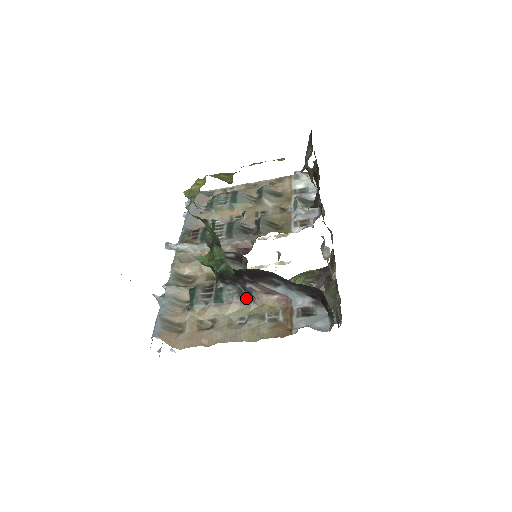
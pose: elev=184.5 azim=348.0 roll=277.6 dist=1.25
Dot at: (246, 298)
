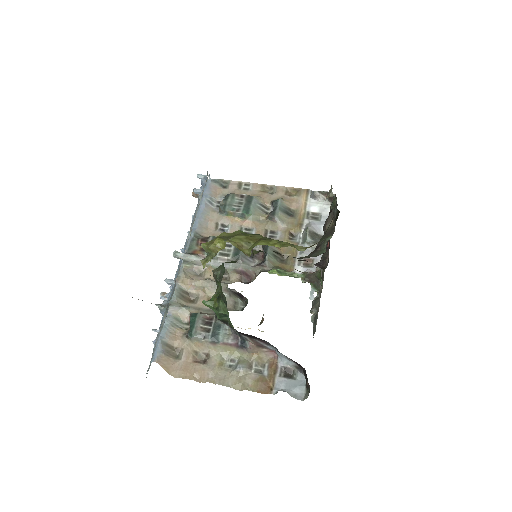
Dot at: (240, 344)
